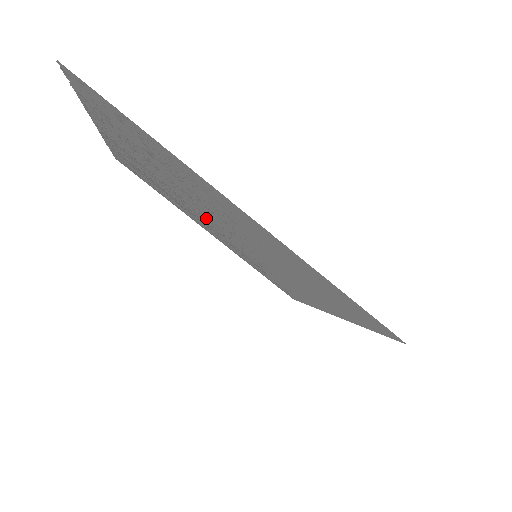
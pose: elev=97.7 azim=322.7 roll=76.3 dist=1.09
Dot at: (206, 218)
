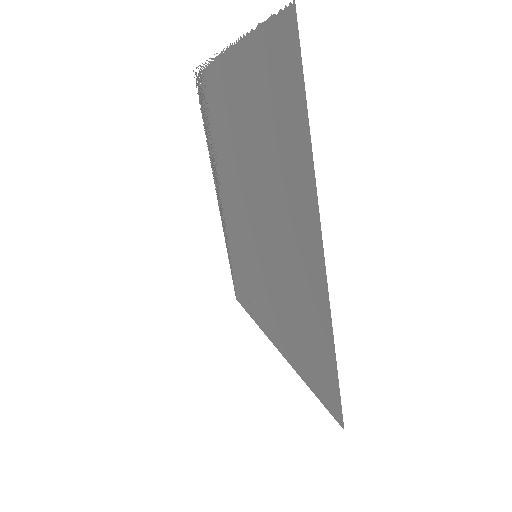
Dot at: (242, 194)
